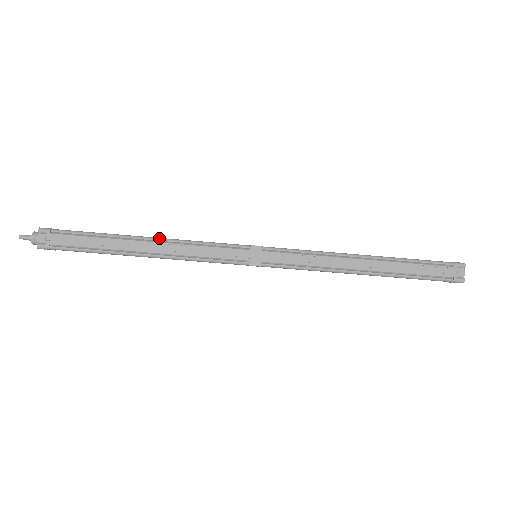
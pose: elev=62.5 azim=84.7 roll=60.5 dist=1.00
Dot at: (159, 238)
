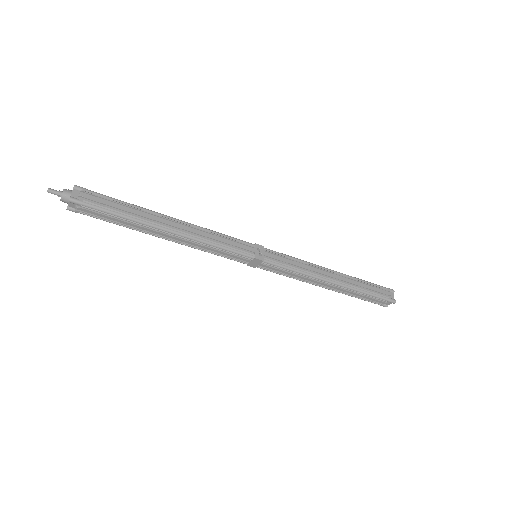
Dot at: (181, 235)
